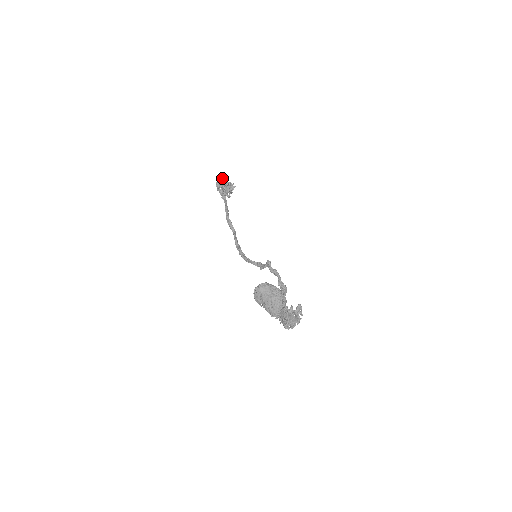
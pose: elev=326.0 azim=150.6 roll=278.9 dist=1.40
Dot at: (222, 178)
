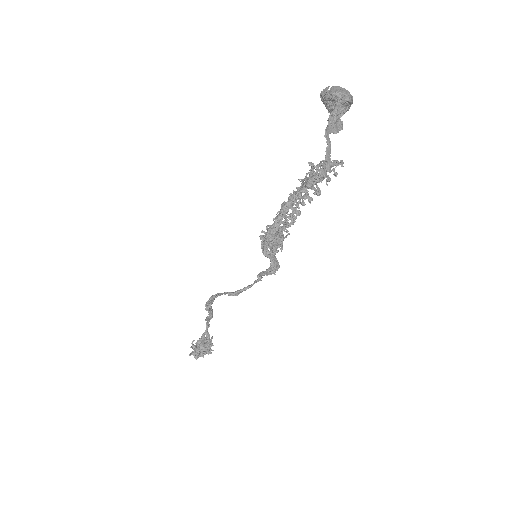
Dot at: (208, 336)
